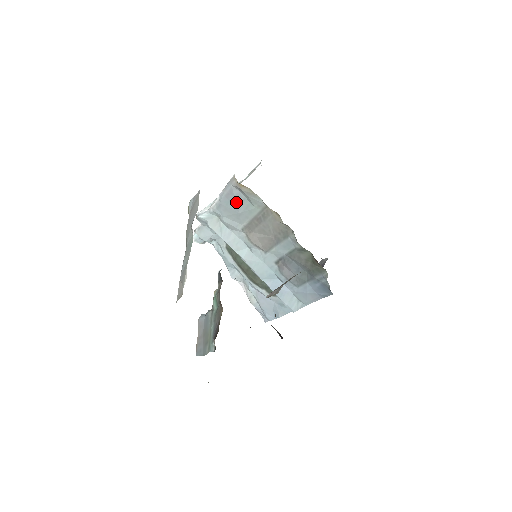
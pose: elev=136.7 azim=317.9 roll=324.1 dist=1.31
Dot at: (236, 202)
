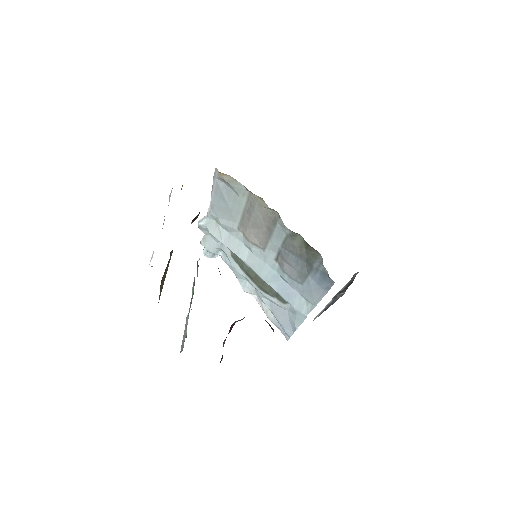
Dot at: (224, 197)
